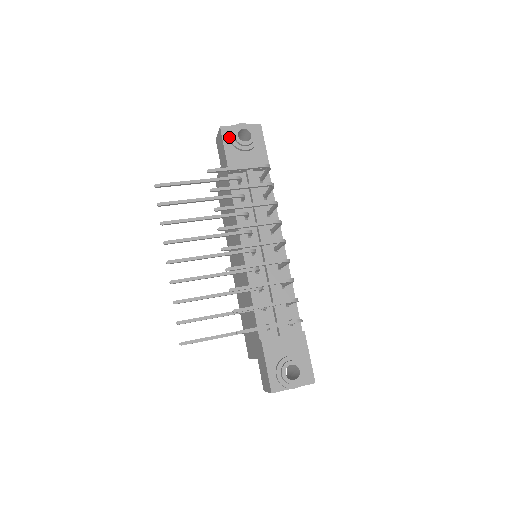
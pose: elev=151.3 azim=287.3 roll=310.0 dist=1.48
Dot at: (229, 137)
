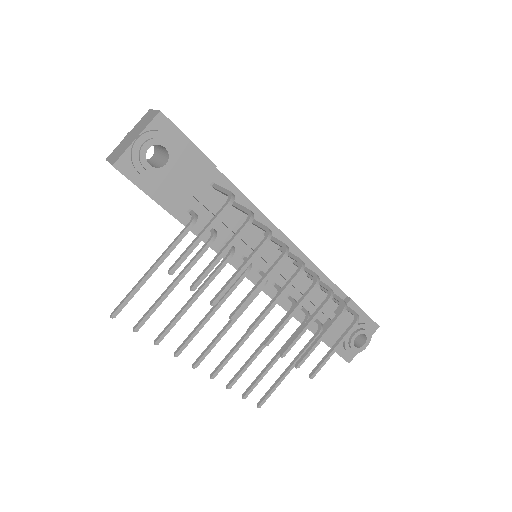
Dot at: (138, 173)
